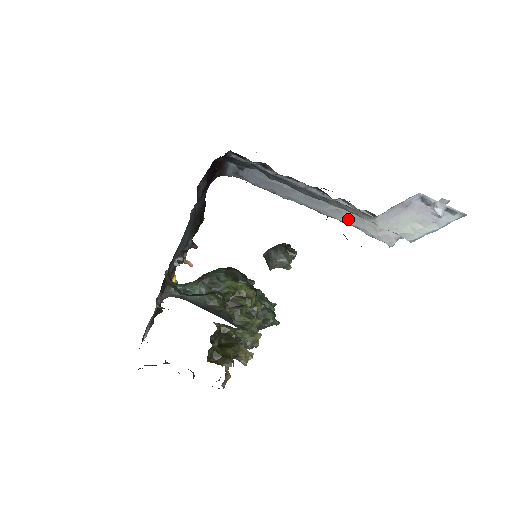
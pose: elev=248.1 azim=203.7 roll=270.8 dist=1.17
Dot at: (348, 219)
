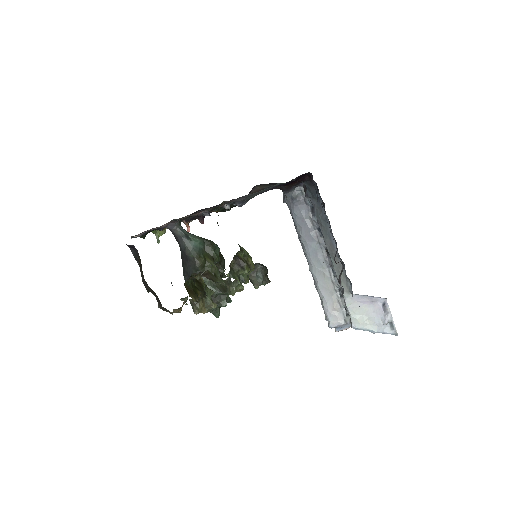
Dot at: (324, 286)
